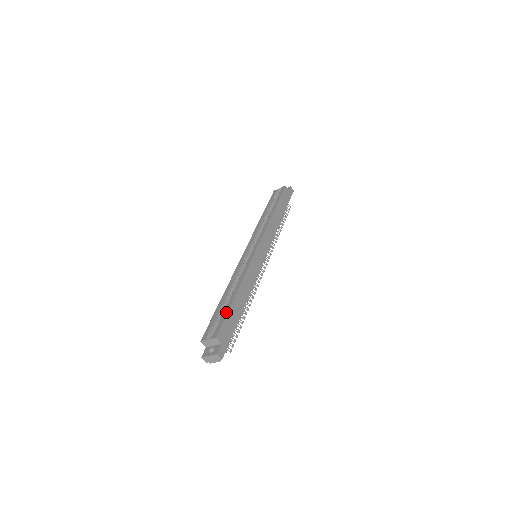
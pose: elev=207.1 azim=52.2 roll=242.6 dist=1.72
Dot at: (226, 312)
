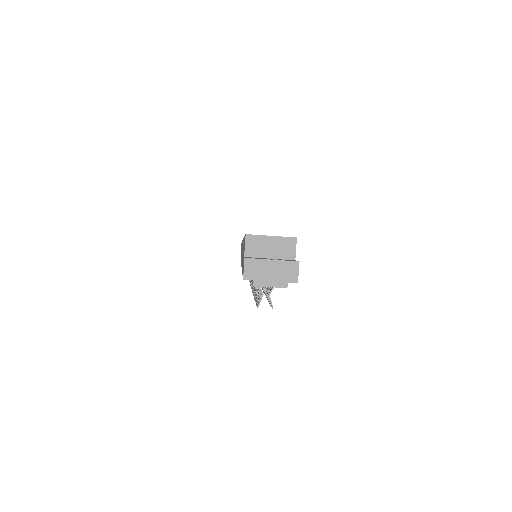
Dot at: occluded
